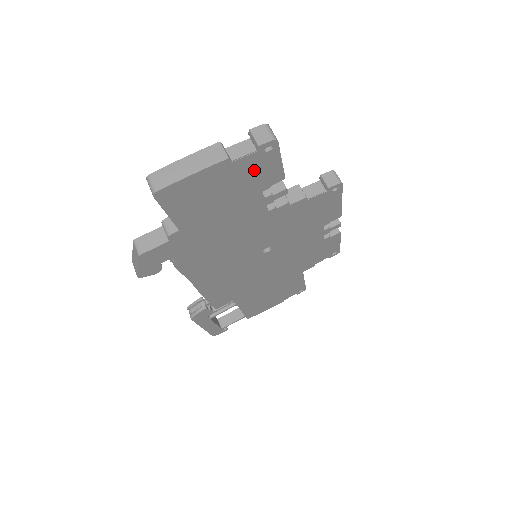
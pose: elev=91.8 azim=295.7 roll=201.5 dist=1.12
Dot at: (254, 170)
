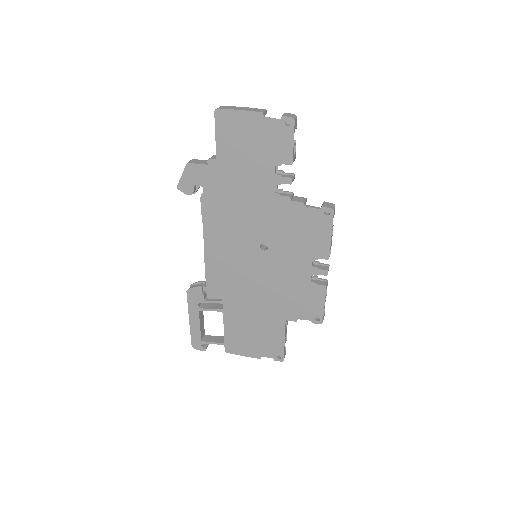
Dot at: (275, 137)
